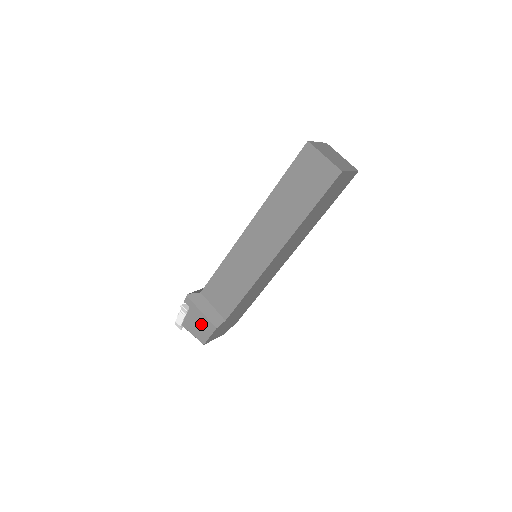
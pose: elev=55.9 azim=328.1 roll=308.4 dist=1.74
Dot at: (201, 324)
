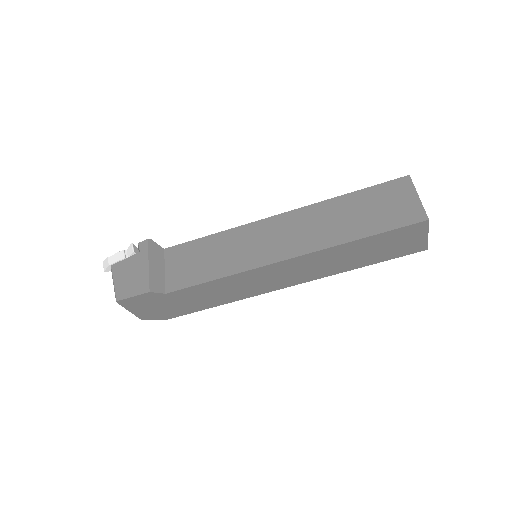
Dot at: (136, 277)
